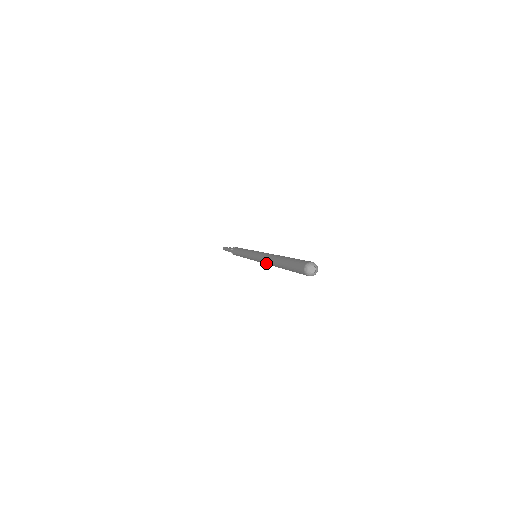
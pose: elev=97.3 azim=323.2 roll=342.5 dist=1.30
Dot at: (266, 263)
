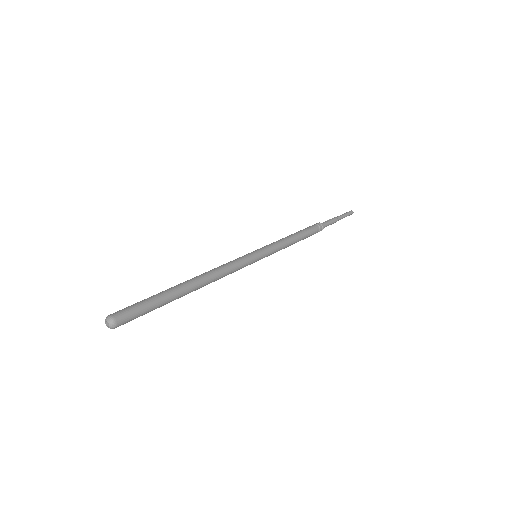
Dot at: (217, 279)
